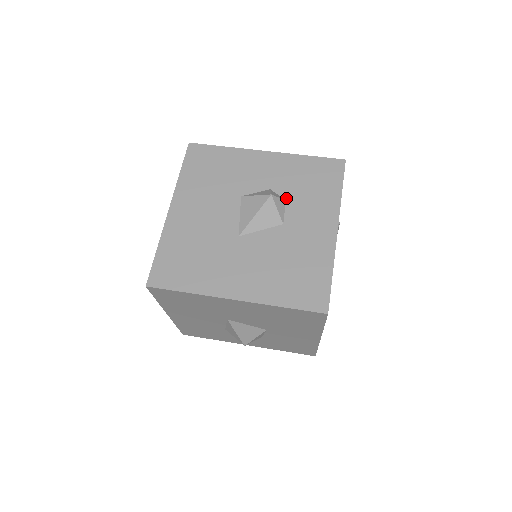
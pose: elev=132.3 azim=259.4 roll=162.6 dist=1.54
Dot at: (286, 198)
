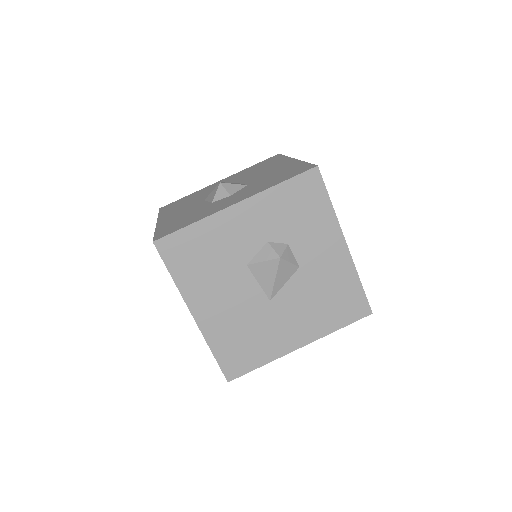
Dot at: (287, 242)
